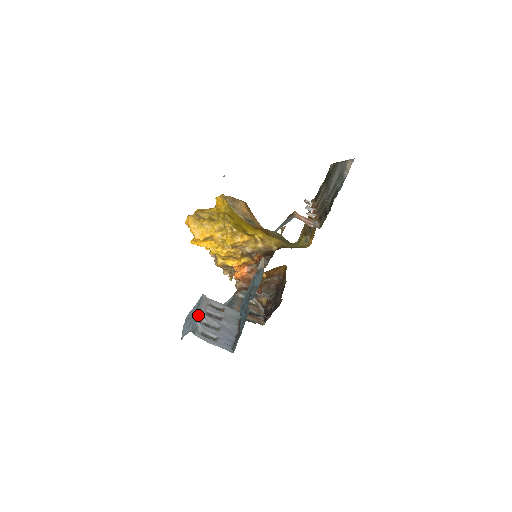
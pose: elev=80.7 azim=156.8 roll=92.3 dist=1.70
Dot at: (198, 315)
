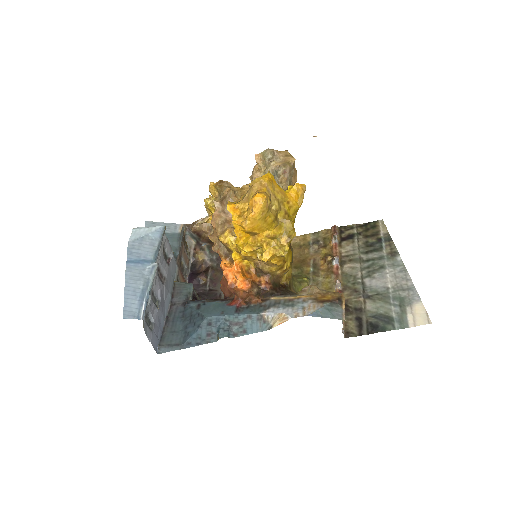
Dot at: (154, 278)
